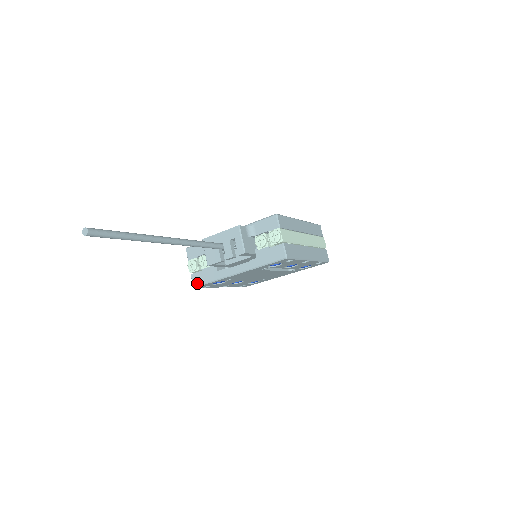
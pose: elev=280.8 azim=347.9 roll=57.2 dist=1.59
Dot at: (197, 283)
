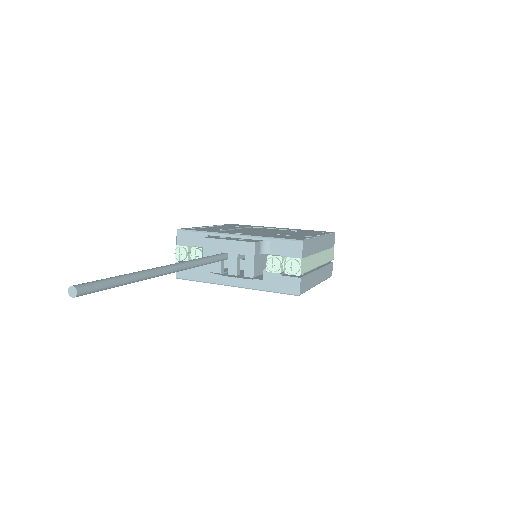
Dot at: (182, 275)
